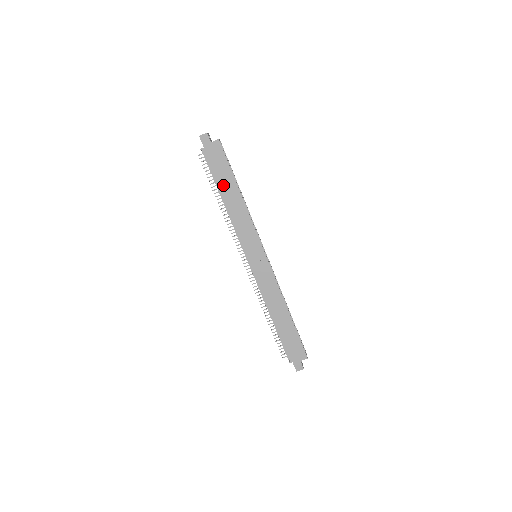
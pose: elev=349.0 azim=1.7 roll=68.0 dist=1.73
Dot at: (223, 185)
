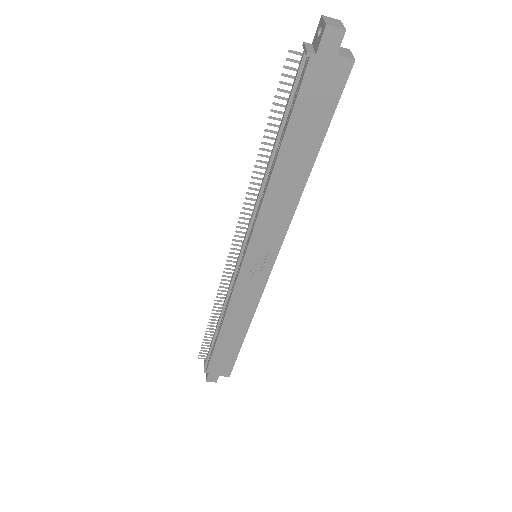
Dot at: (293, 143)
